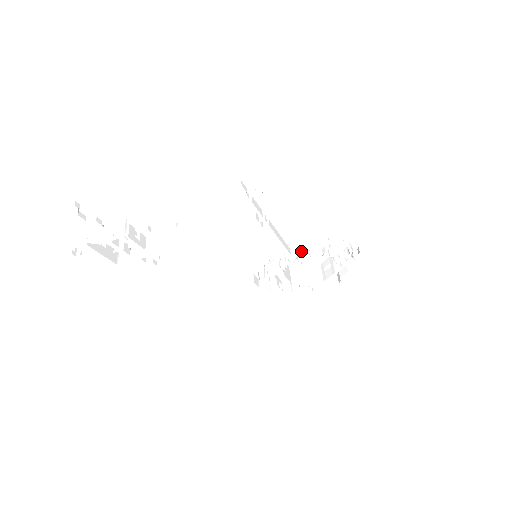
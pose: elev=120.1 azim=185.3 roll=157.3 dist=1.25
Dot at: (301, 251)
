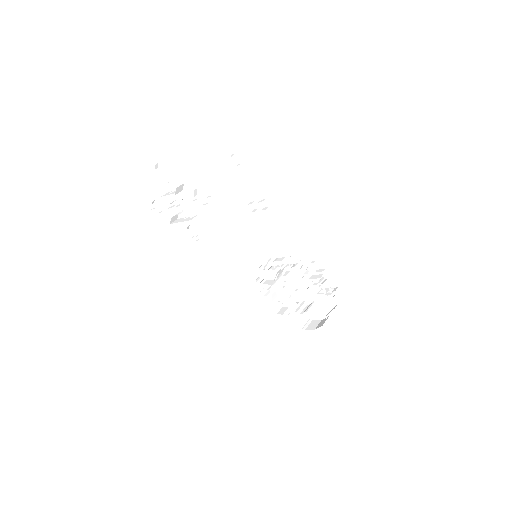
Dot at: (284, 259)
